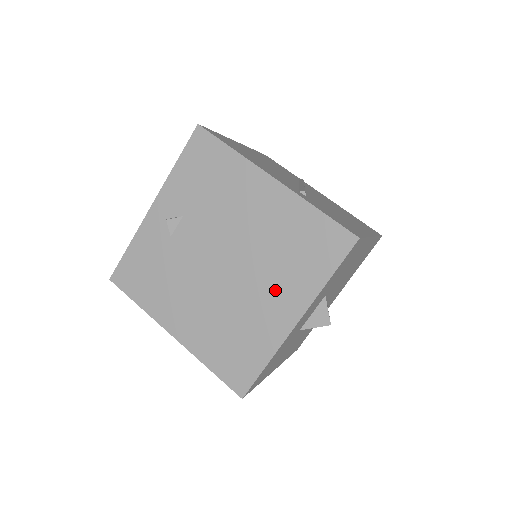
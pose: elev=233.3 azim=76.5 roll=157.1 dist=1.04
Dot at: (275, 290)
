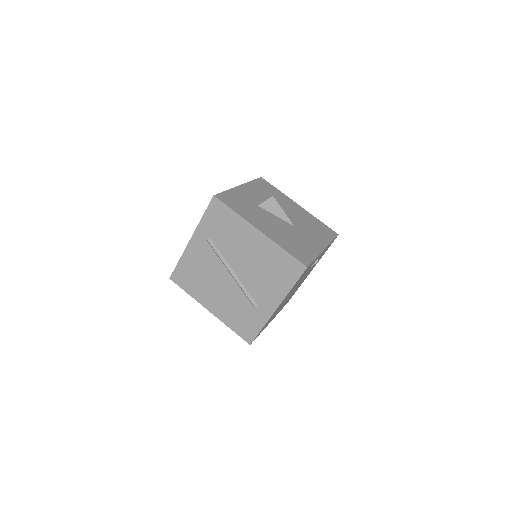
Dot at: occluded
